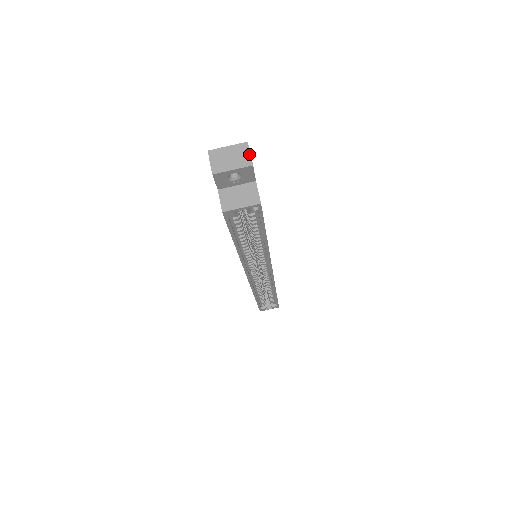
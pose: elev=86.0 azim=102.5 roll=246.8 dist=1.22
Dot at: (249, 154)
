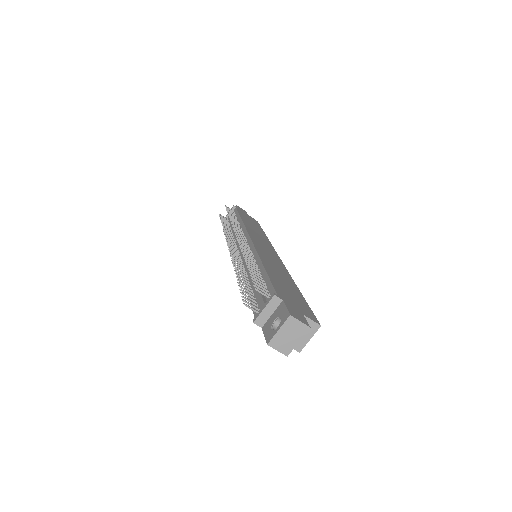
Dot at: (300, 323)
